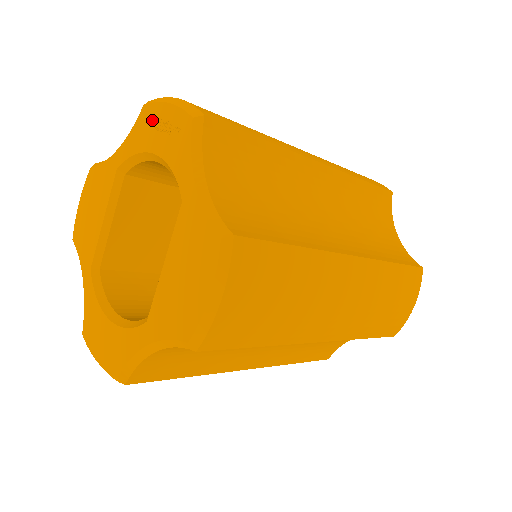
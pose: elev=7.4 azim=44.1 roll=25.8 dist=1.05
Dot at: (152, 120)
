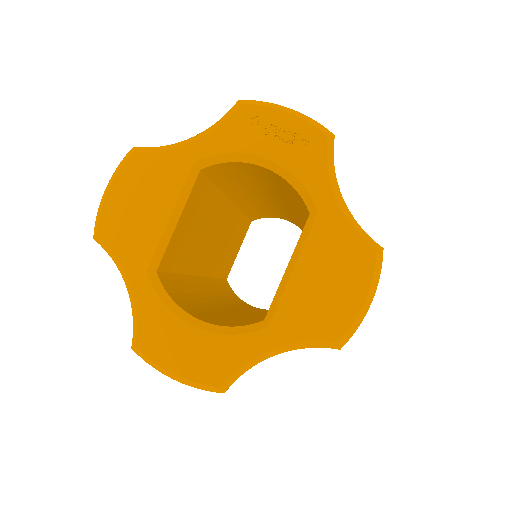
Dot at: (258, 123)
